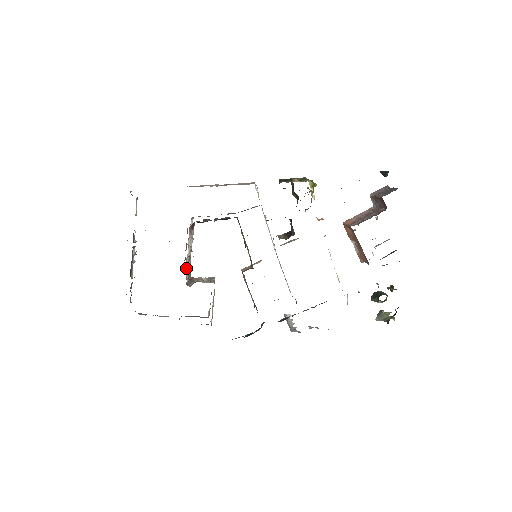
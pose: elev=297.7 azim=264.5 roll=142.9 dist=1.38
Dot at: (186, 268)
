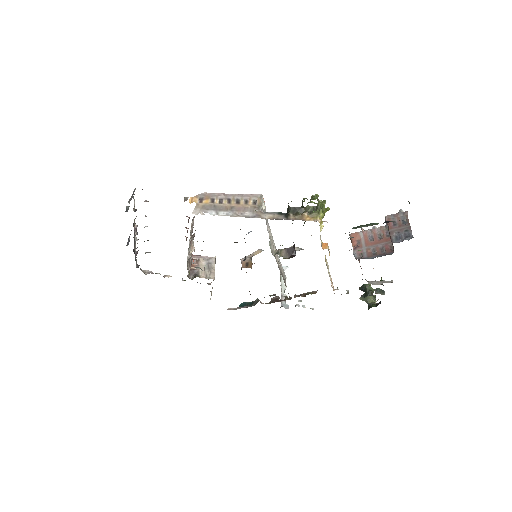
Dot at: (187, 266)
